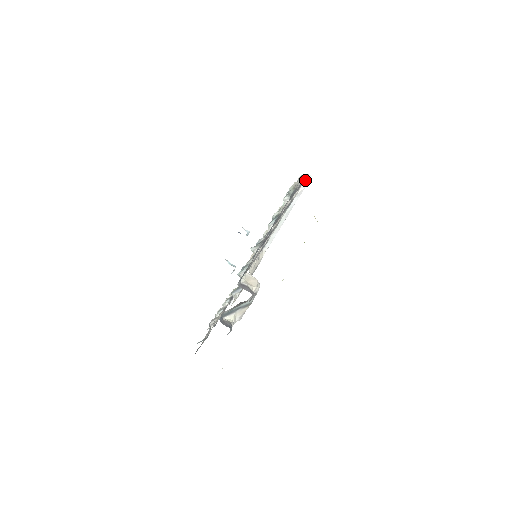
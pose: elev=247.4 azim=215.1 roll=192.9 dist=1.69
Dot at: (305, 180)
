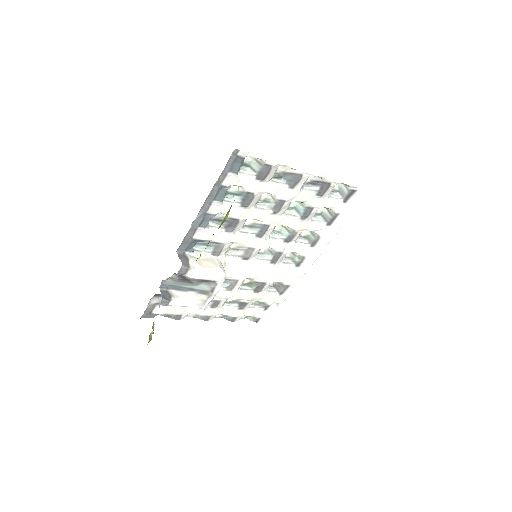
Dot at: (355, 194)
